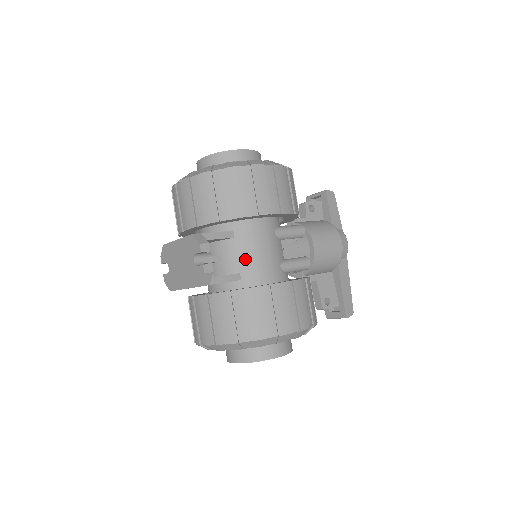
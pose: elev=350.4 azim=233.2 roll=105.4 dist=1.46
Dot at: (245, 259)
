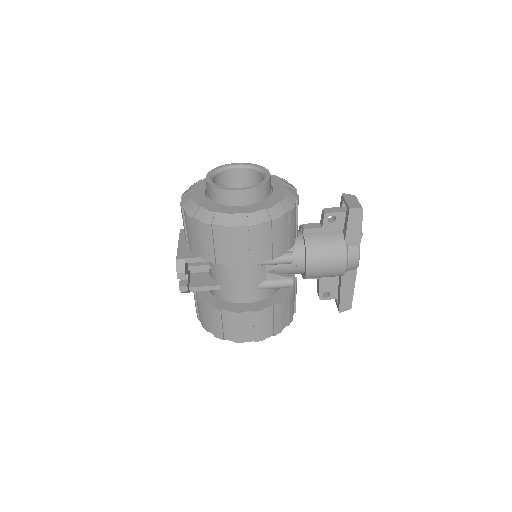
Dot at: (224, 279)
